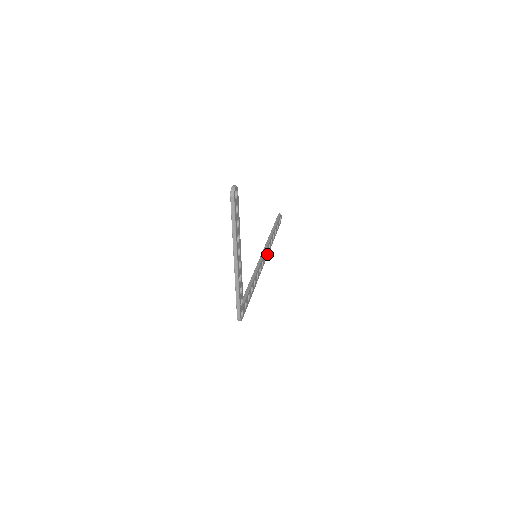
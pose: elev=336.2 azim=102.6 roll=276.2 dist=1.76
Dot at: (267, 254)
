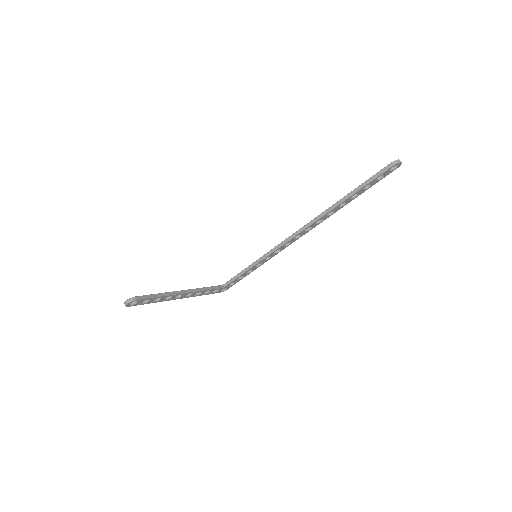
Dot at: (311, 228)
